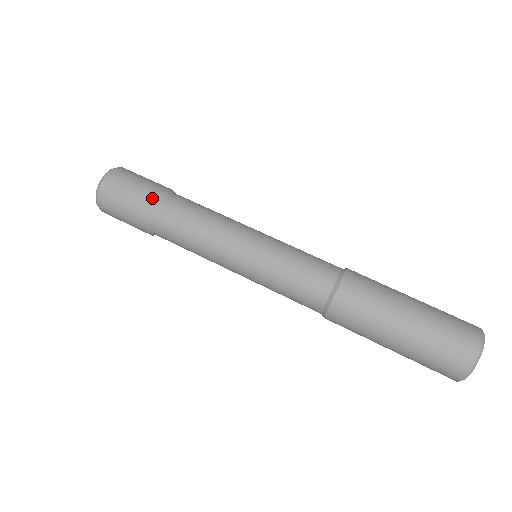
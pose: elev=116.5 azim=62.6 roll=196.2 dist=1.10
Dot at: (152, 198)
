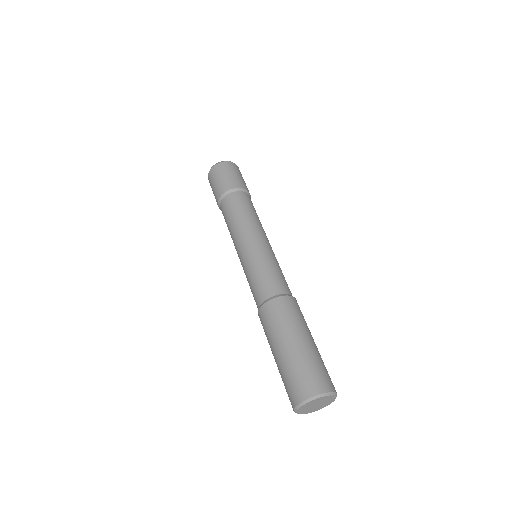
Dot at: (223, 191)
